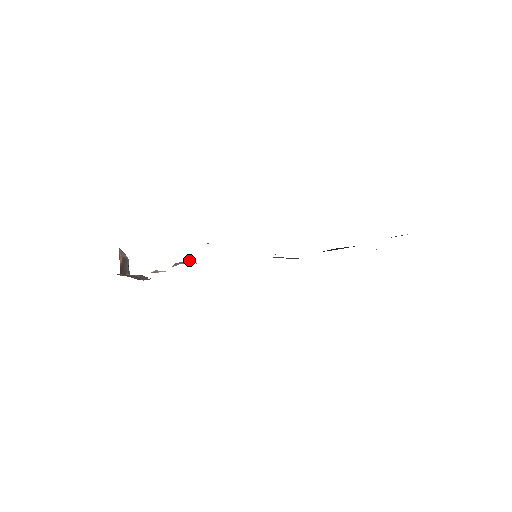
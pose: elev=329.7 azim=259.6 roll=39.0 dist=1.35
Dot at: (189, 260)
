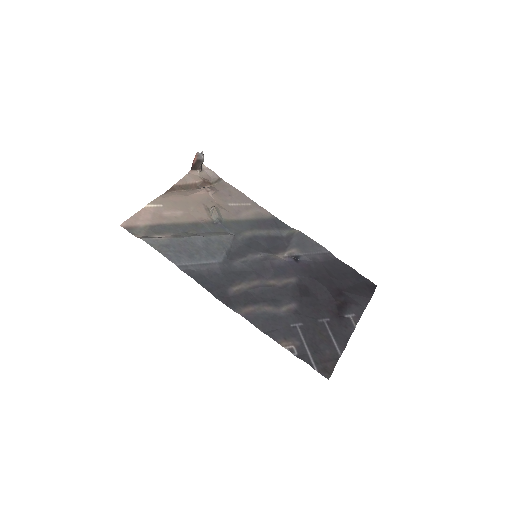
Dot at: (217, 219)
